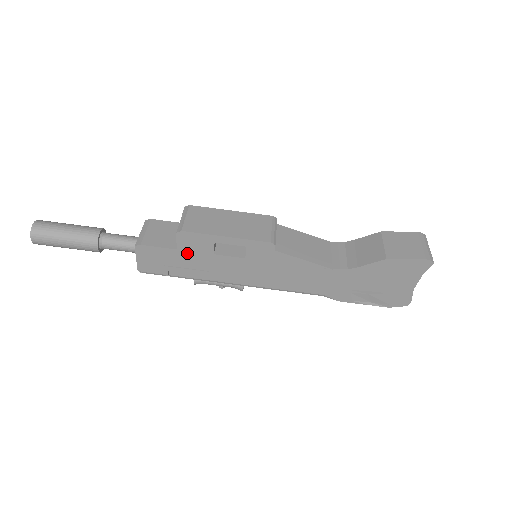
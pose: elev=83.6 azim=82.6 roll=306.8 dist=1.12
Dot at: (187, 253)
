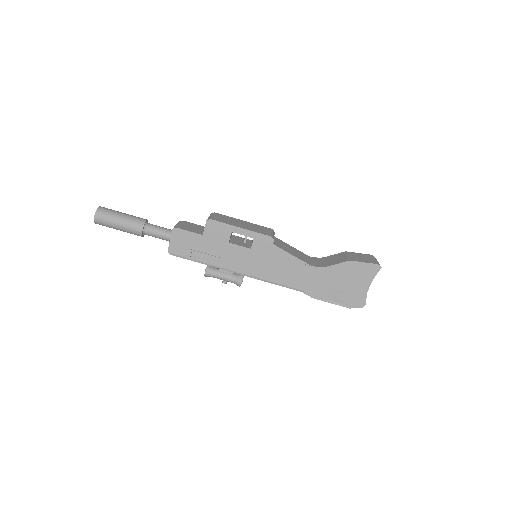
Dot at: (209, 239)
